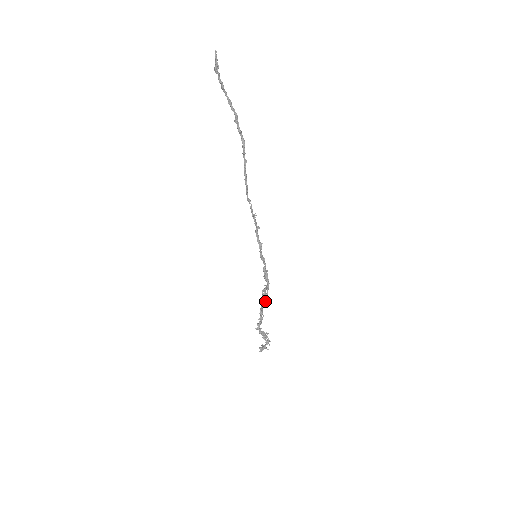
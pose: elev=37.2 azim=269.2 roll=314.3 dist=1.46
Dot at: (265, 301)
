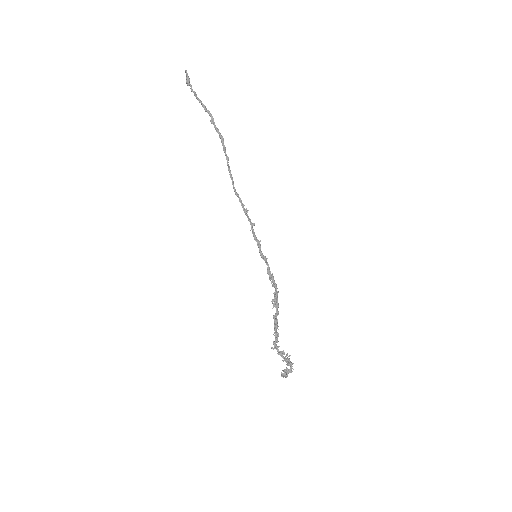
Dot at: (277, 312)
